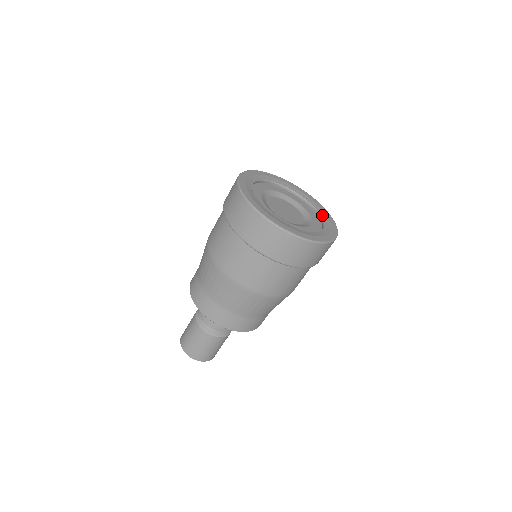
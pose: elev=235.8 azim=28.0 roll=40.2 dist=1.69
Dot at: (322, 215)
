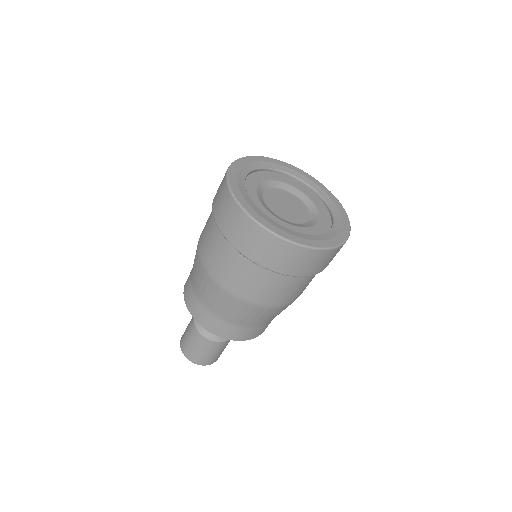
Dot at: (335, 226)
